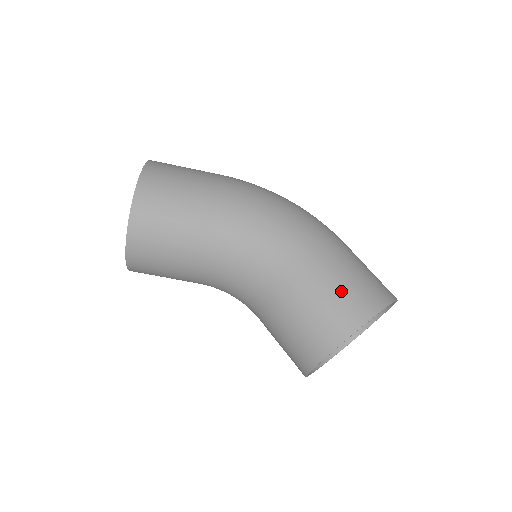
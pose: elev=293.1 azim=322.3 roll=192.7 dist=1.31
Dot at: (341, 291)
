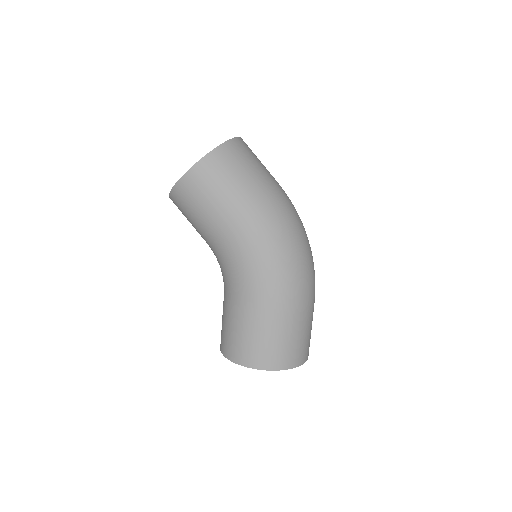
Dot at: (251, 341)
